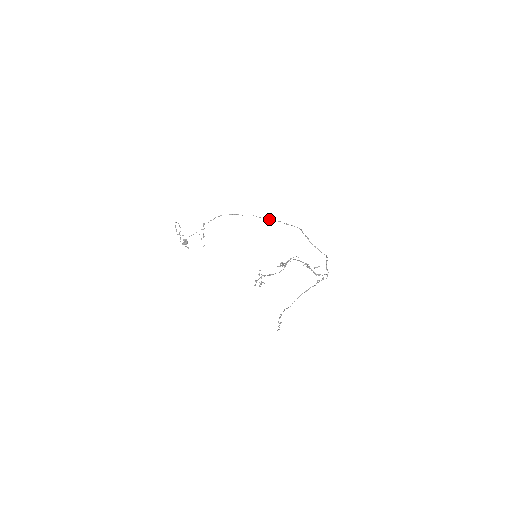
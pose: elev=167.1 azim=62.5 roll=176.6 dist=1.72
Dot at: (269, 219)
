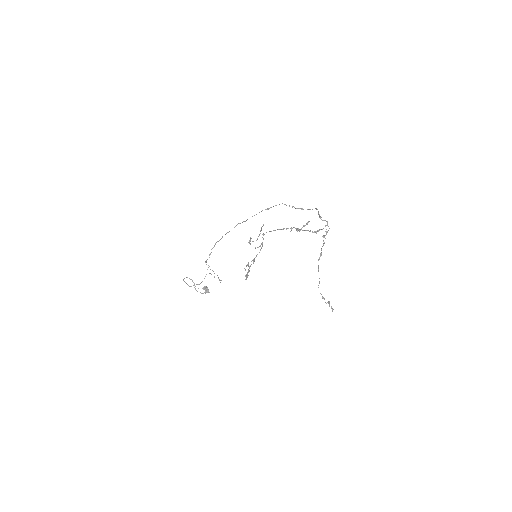
Dot at: (252, 216)
